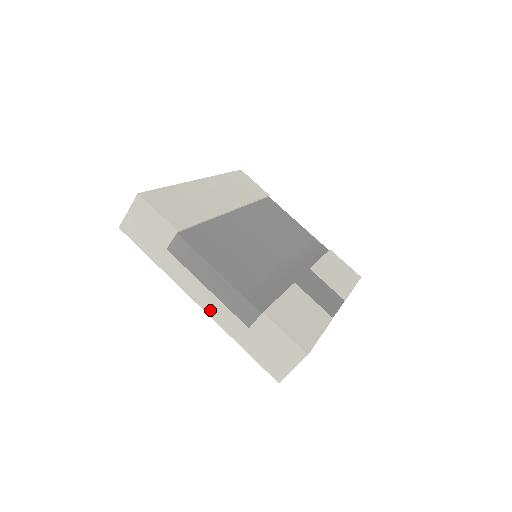
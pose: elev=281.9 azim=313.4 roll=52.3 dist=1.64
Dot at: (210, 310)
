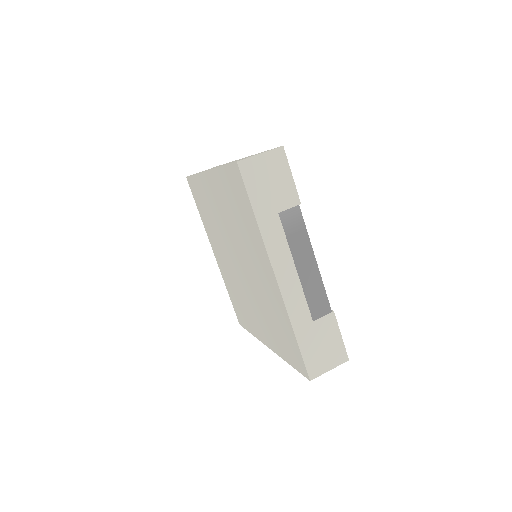
Dot at: (286, 291)
